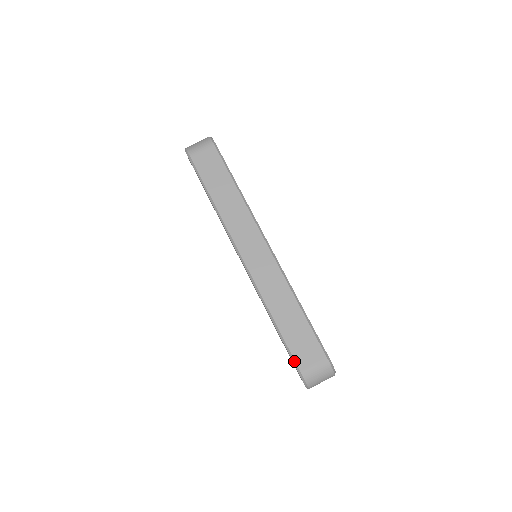
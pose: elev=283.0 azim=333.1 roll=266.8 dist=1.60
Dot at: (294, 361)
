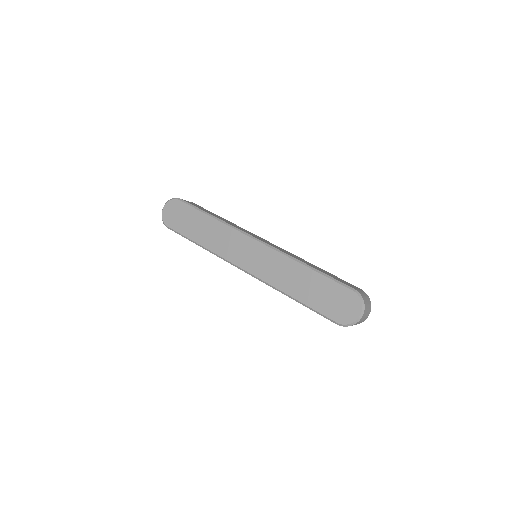
Dot at: (344, 284)
